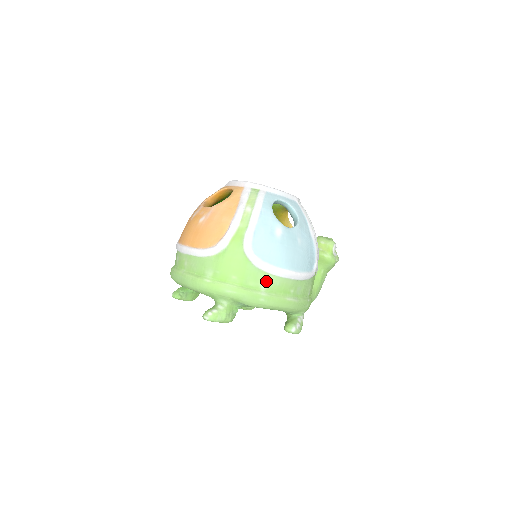
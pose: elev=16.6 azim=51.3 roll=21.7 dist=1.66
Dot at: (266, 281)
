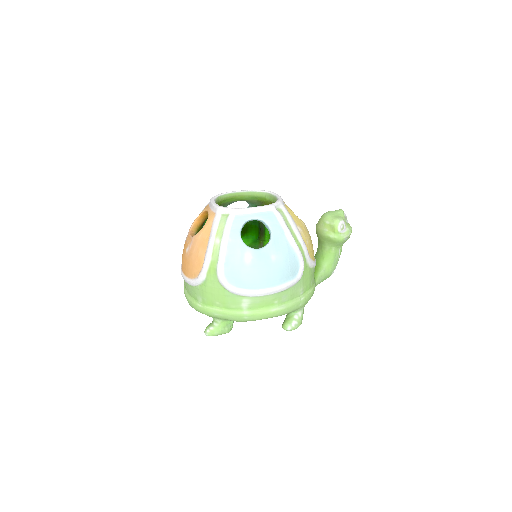
Dot at: (245, 302)
